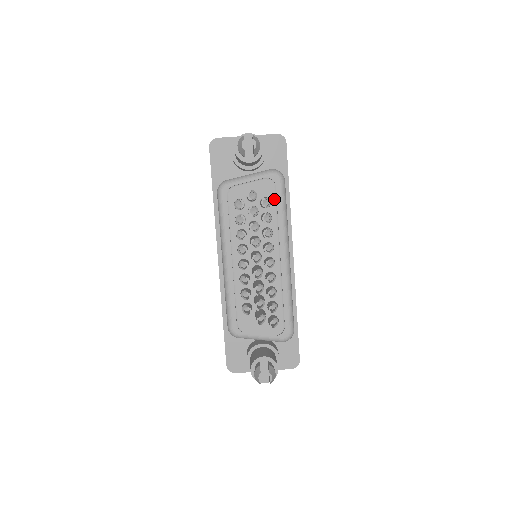
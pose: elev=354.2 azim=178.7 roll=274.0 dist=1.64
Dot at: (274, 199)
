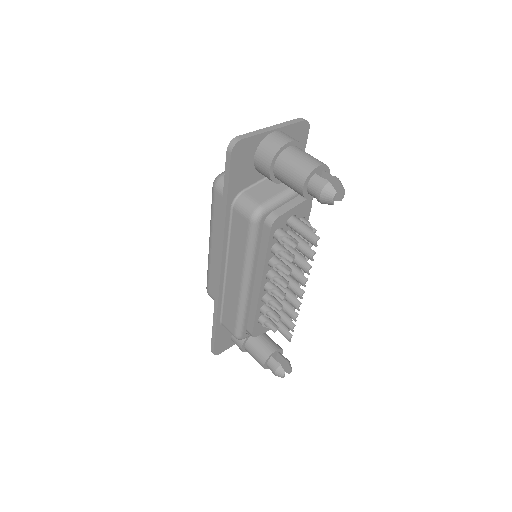
Dot at: occluded
